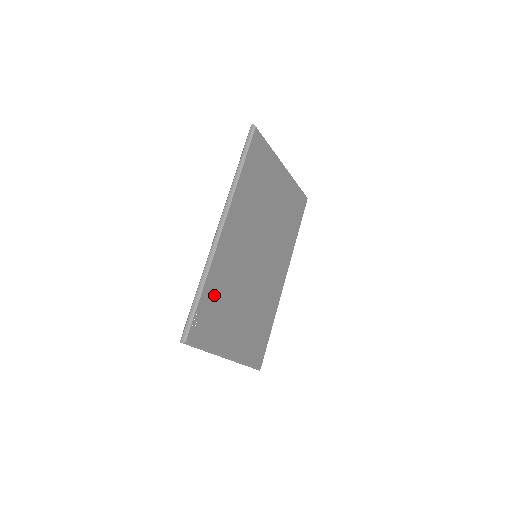
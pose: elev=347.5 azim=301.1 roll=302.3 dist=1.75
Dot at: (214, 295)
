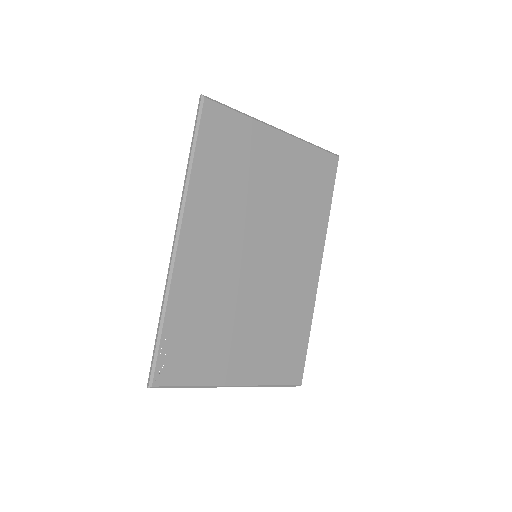
Dot at: (187, 323)
